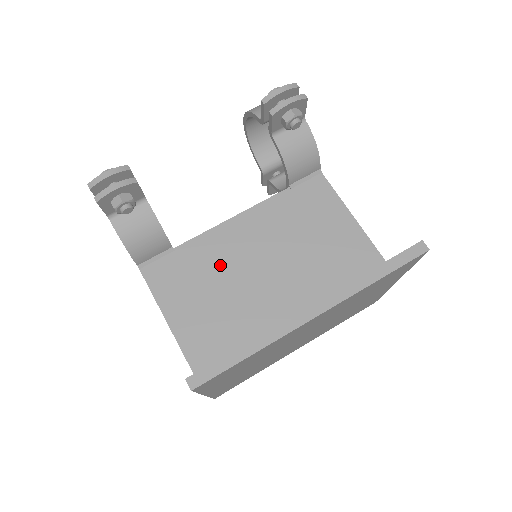
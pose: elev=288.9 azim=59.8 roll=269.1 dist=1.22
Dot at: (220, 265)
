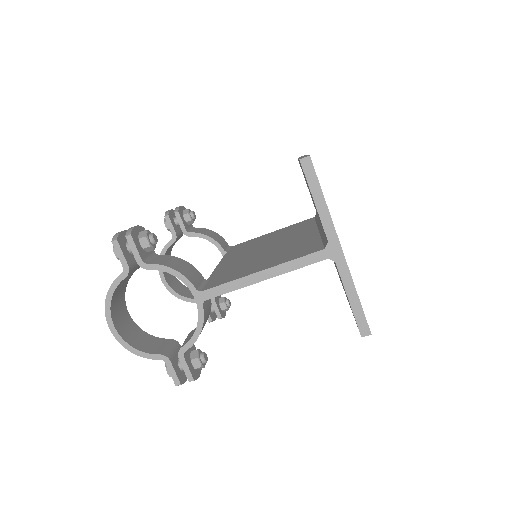
Dot at: (245, 262)
